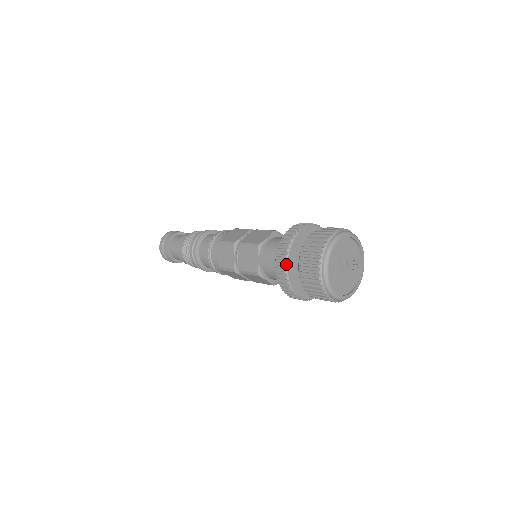
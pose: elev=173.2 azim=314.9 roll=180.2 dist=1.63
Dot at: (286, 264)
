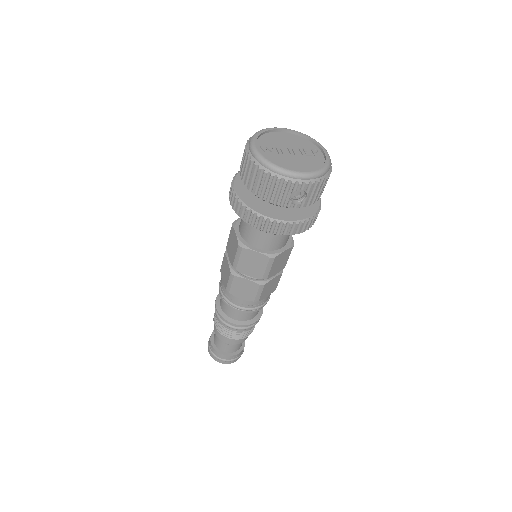
Dot at: (233, 190)
